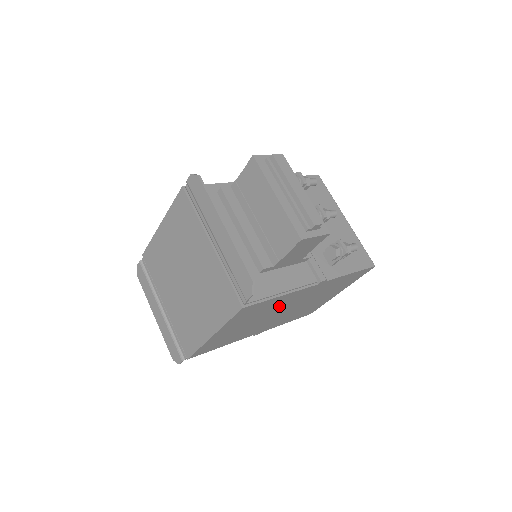
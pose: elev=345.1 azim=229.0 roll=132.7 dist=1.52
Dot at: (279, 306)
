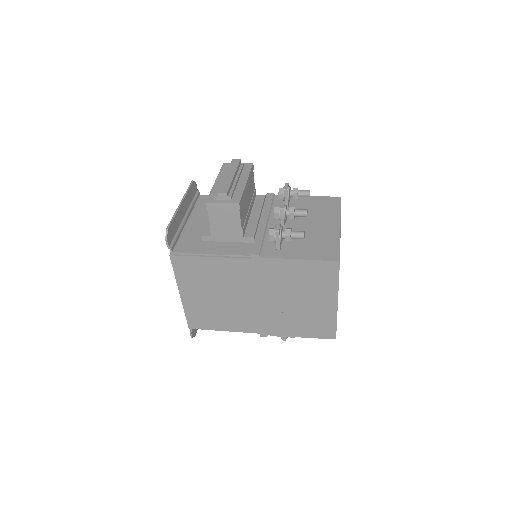
Dot at: (231, 280)
